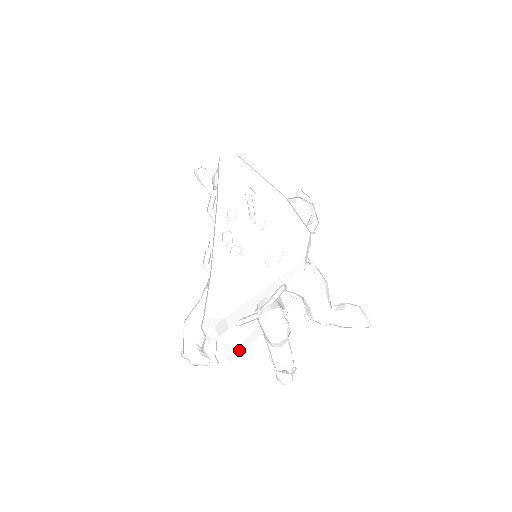
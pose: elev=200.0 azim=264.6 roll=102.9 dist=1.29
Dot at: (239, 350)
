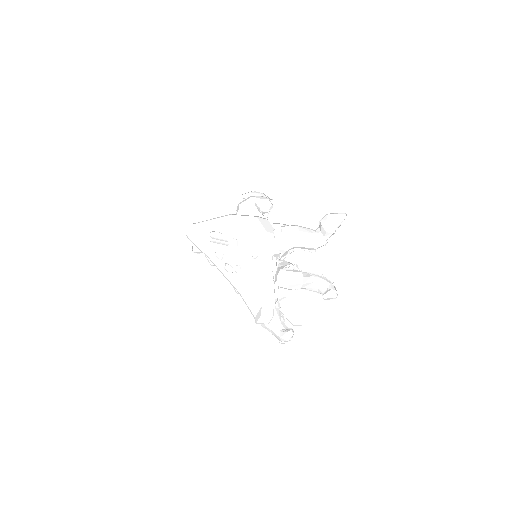
Dot at: (301, 308)
